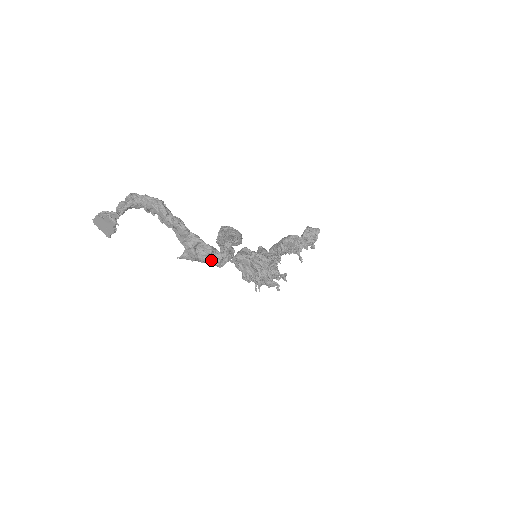
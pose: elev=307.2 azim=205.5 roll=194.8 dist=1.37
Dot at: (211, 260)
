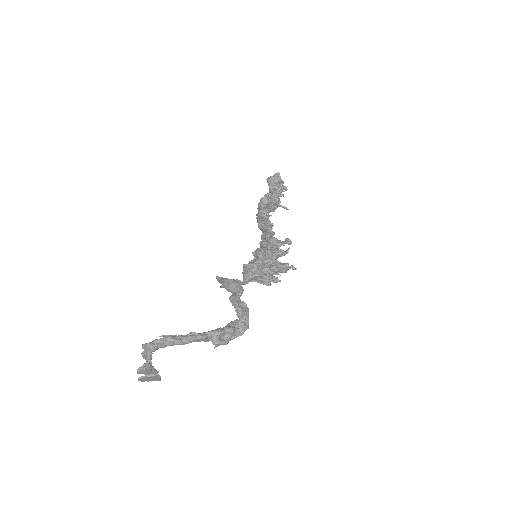
Dot at: (238, 333)
